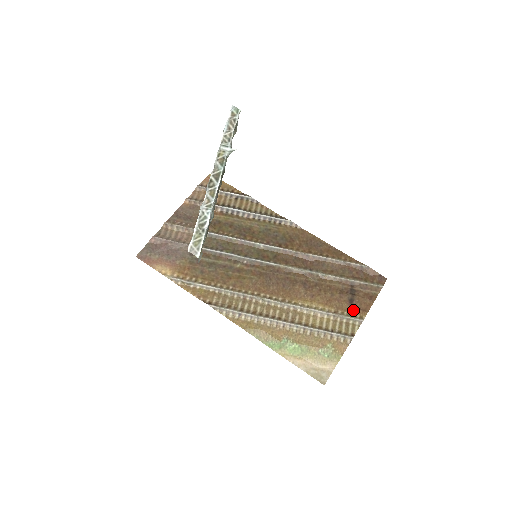
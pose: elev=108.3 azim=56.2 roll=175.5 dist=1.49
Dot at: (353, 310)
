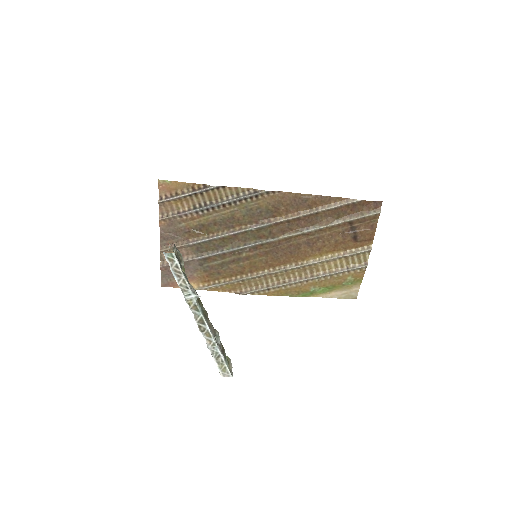
Dot at: (359, 244)
